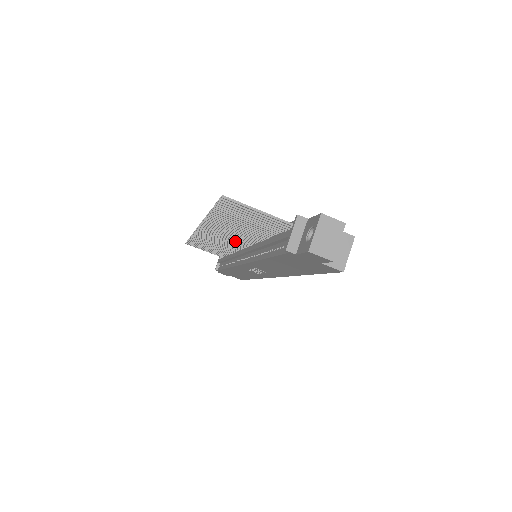
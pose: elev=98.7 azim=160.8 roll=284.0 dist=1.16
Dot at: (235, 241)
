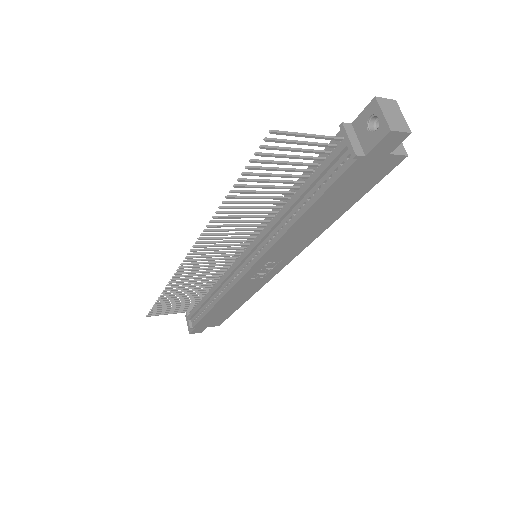
Dot at: (232, 248)
